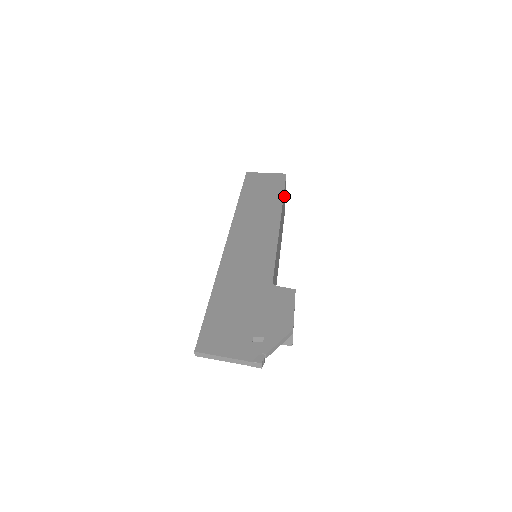
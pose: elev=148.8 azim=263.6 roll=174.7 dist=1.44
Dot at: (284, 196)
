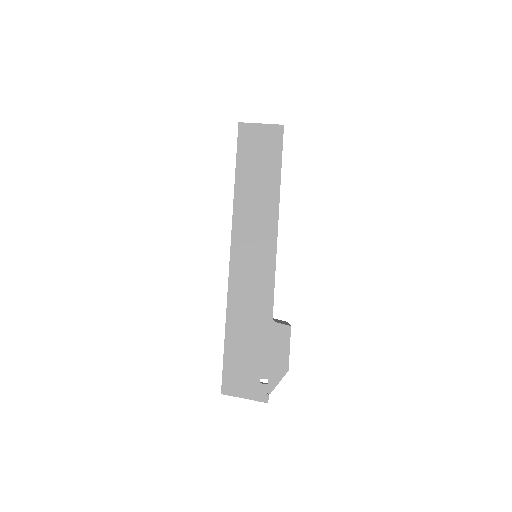
Dot at: occluded
